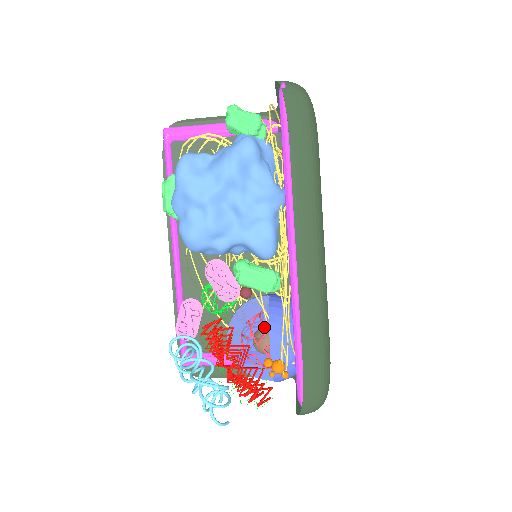
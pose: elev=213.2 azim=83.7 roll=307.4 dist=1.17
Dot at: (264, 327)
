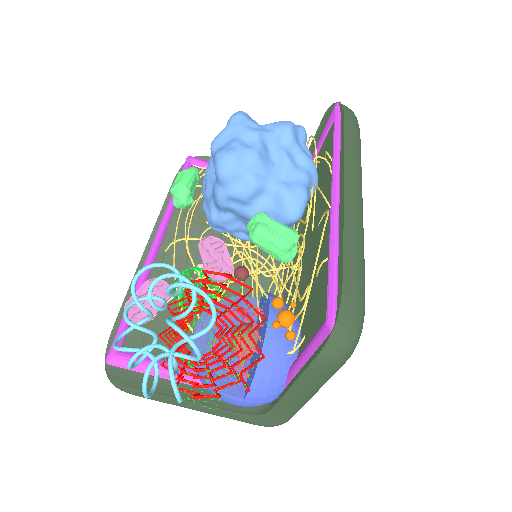
Dot at: occluded
